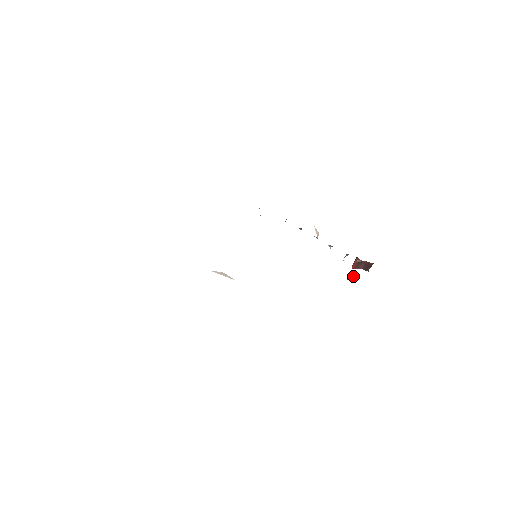
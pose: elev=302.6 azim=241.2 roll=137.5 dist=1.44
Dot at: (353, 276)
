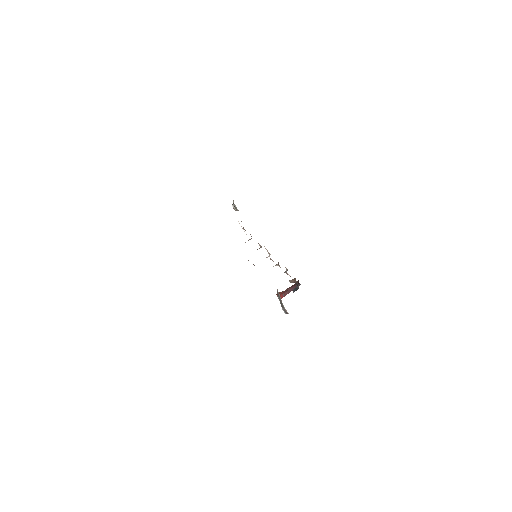
Dot at: (295, 289)
